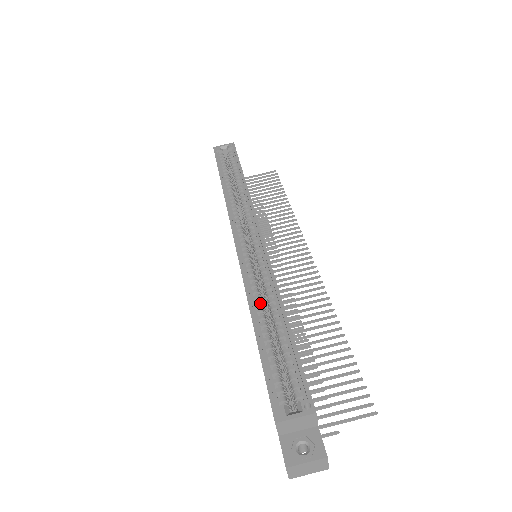
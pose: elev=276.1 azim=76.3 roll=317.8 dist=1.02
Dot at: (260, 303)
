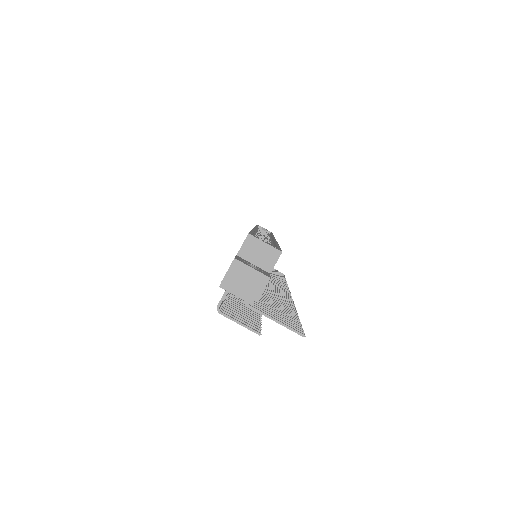
Dot at: occluded
